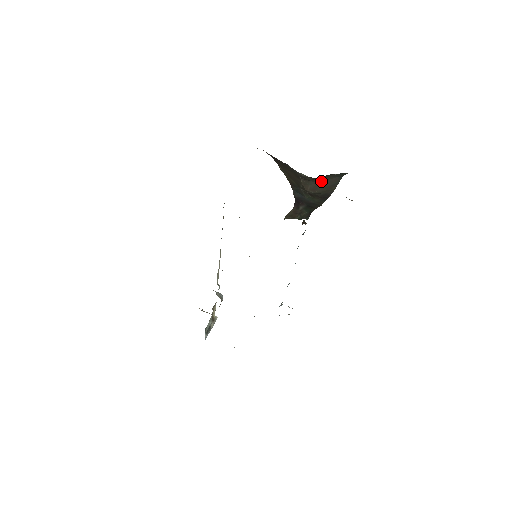
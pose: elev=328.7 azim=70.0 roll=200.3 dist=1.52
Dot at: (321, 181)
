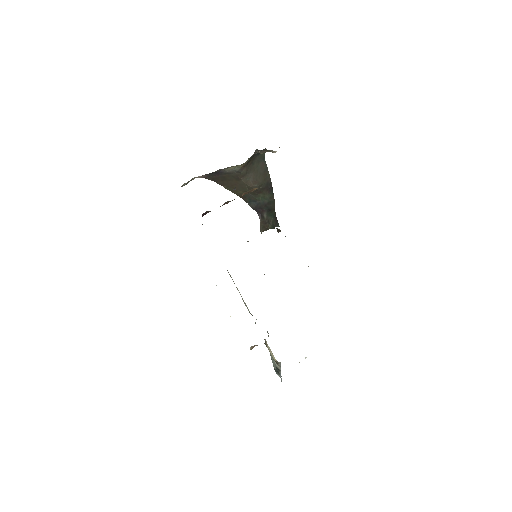
Dot at: (254, 170)
